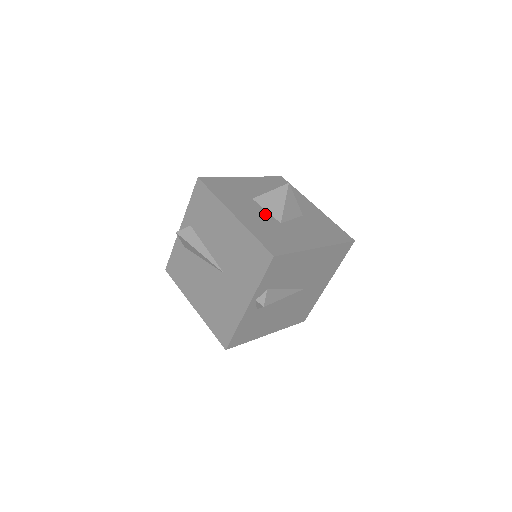
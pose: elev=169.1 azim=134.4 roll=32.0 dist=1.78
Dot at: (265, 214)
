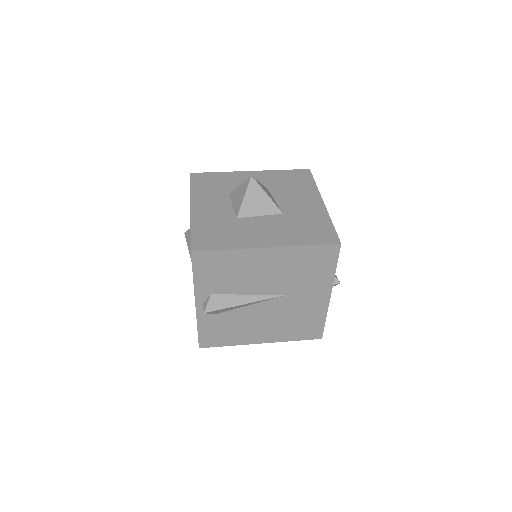
Dot at: (267, 220)
